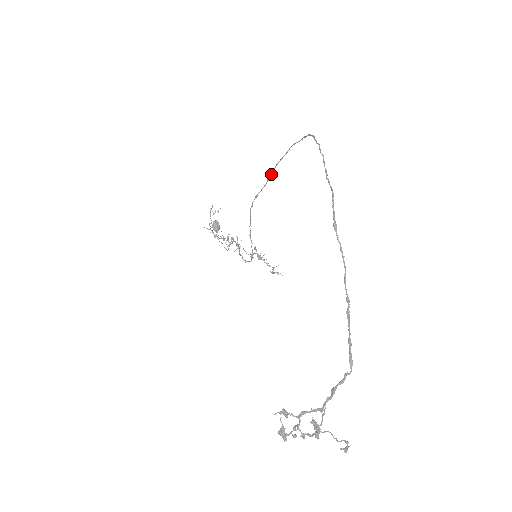
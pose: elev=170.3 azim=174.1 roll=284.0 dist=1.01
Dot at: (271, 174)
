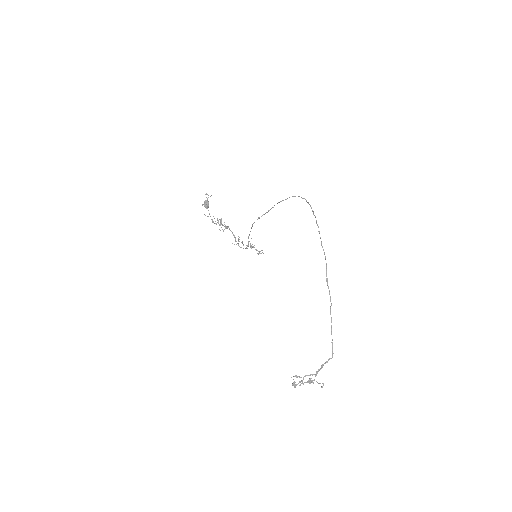
Dot at: occluded
